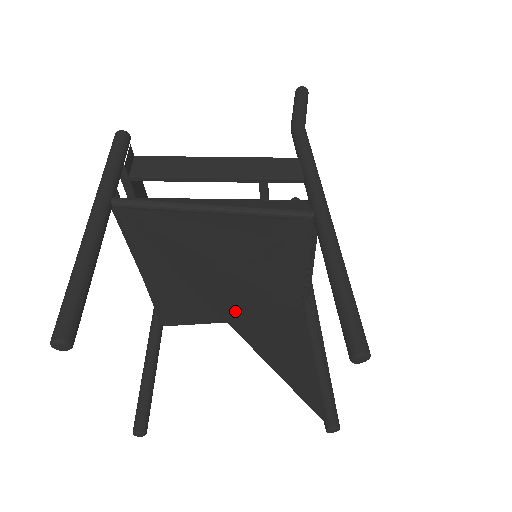
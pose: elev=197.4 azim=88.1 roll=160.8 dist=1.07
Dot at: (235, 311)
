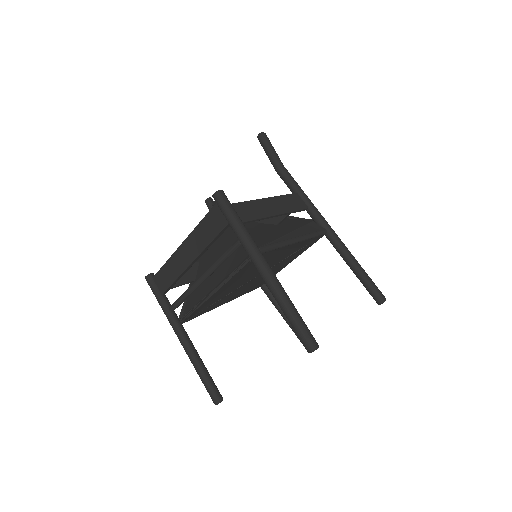
Dot at: occluded
